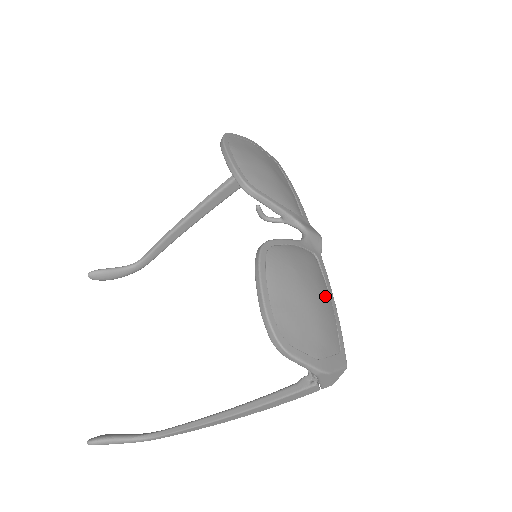
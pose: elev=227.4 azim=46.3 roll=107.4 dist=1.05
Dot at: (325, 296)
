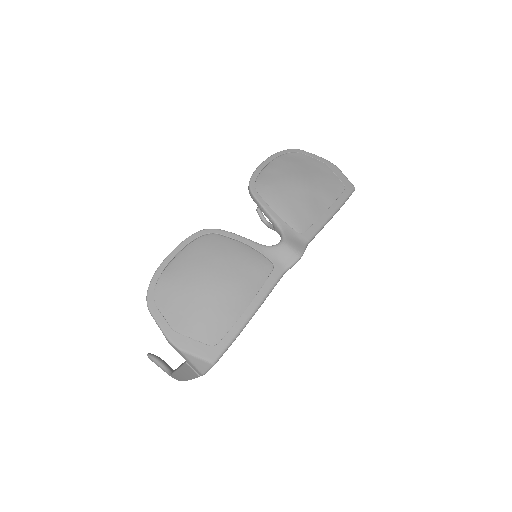
Dot at: (238, 296)
